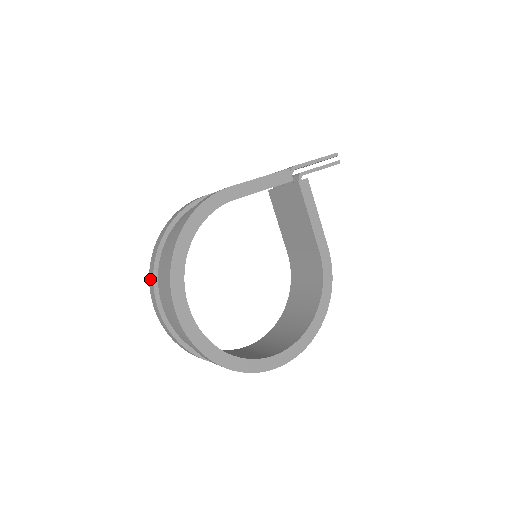
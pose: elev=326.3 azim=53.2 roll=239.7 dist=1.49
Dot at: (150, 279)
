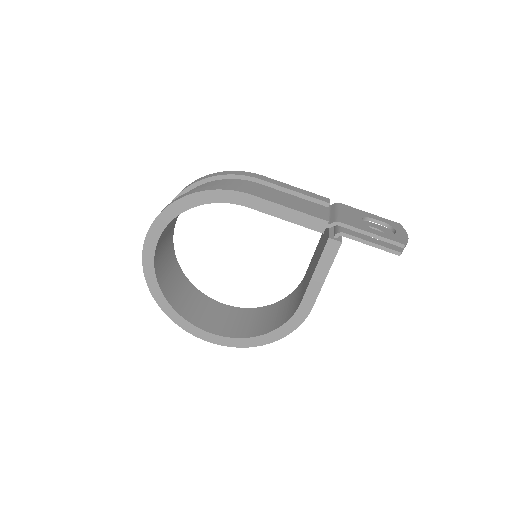
Dot at: occluded
